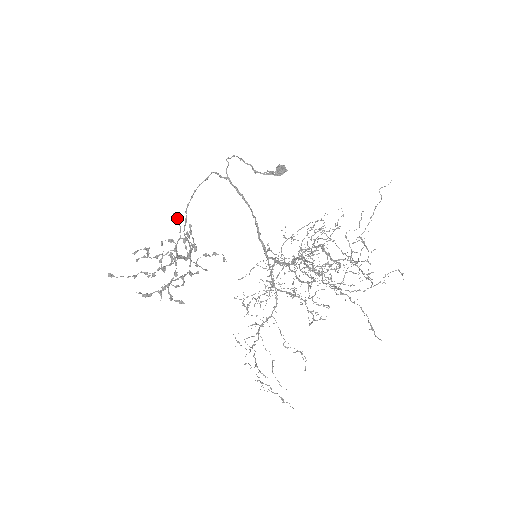
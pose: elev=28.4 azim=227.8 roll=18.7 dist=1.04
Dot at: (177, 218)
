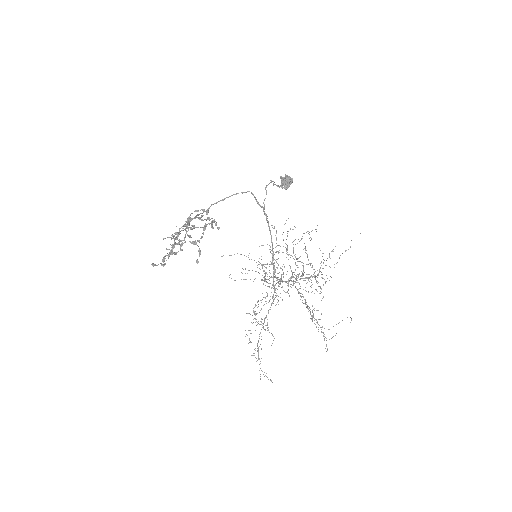
Dot at: occluded
